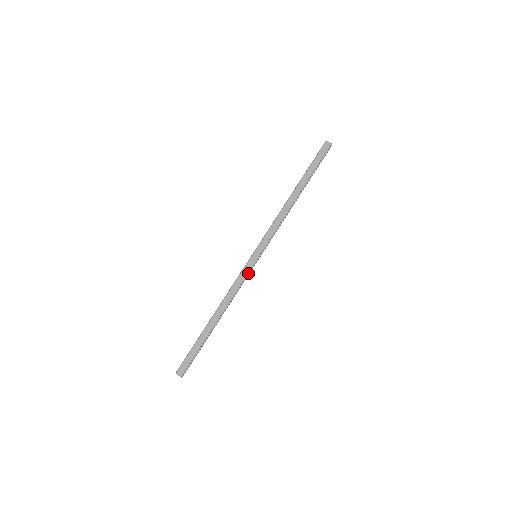
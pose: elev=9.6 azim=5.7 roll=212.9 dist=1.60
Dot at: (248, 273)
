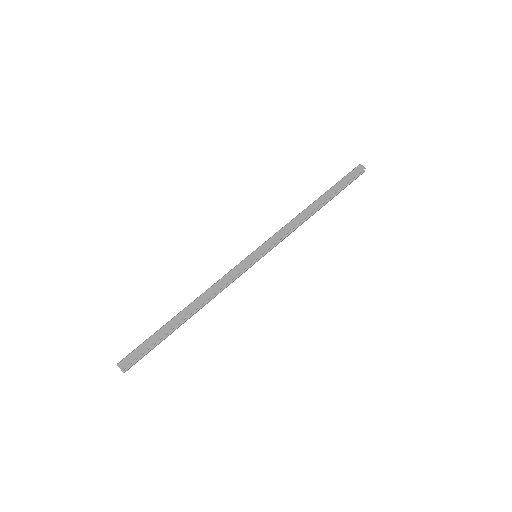
Dot at: (242, 270)
